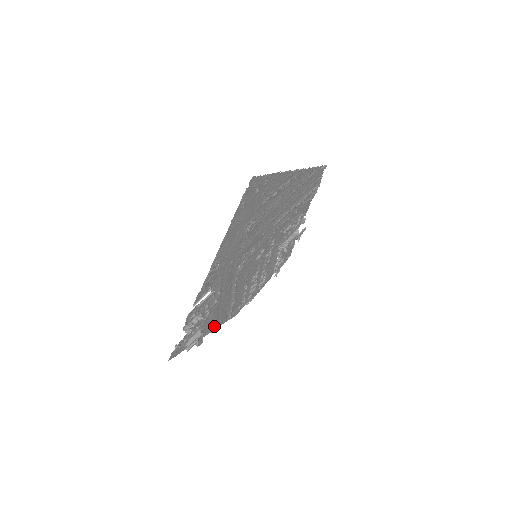
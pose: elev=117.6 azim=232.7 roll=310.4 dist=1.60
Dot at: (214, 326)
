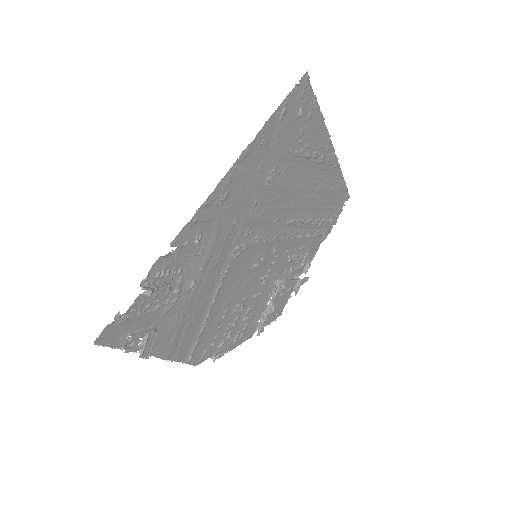
Dot at: (169, 349)
